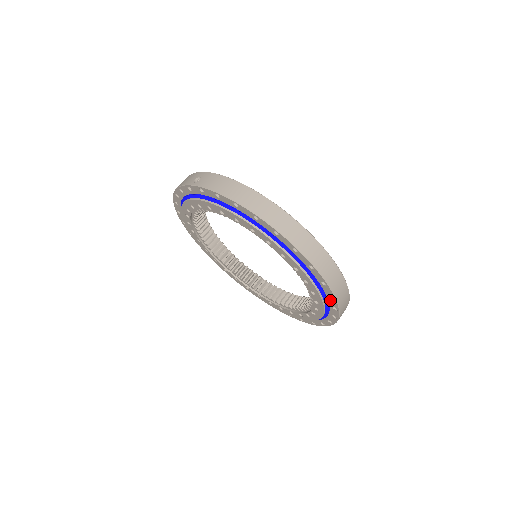
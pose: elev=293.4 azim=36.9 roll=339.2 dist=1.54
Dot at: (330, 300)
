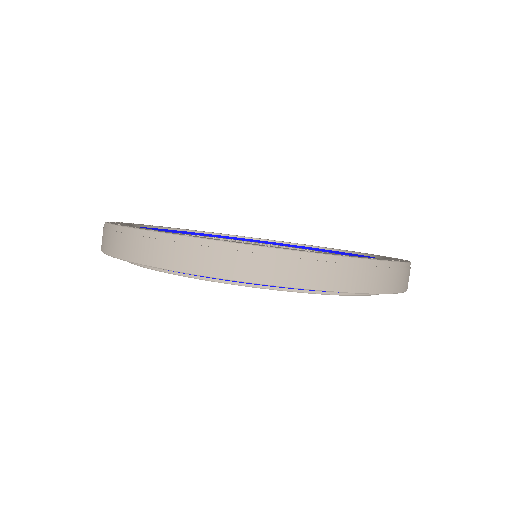
Dot at: occluded
